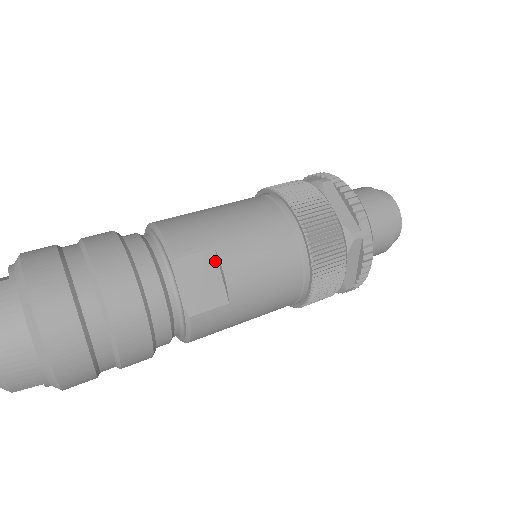
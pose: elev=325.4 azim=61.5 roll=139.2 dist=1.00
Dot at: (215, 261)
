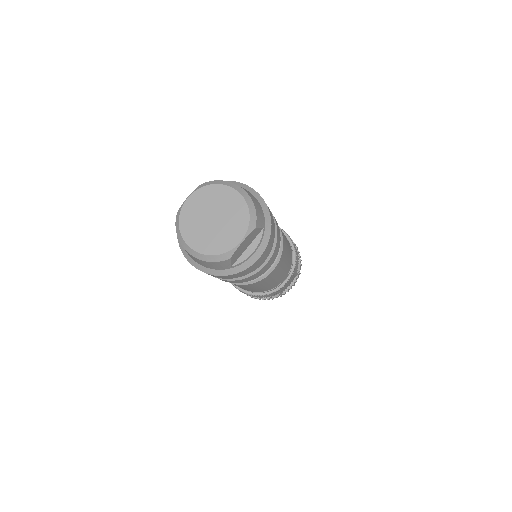
Dot at: occluded
